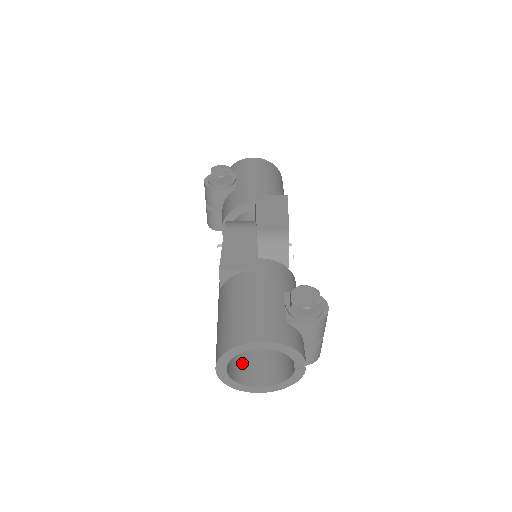
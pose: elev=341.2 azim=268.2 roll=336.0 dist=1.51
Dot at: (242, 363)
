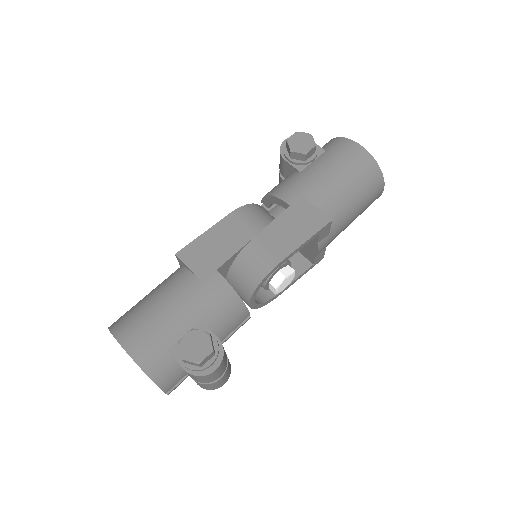
Dot at: occluded
